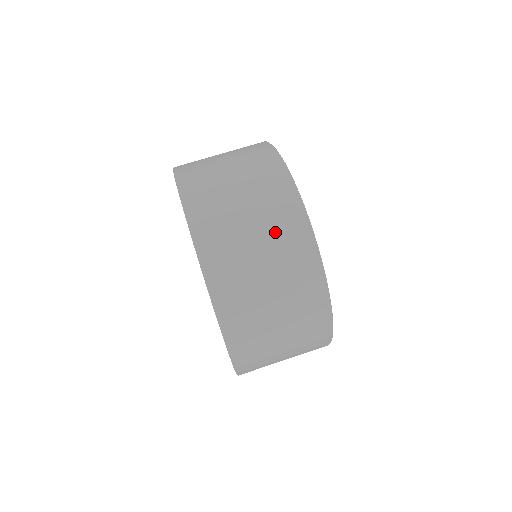
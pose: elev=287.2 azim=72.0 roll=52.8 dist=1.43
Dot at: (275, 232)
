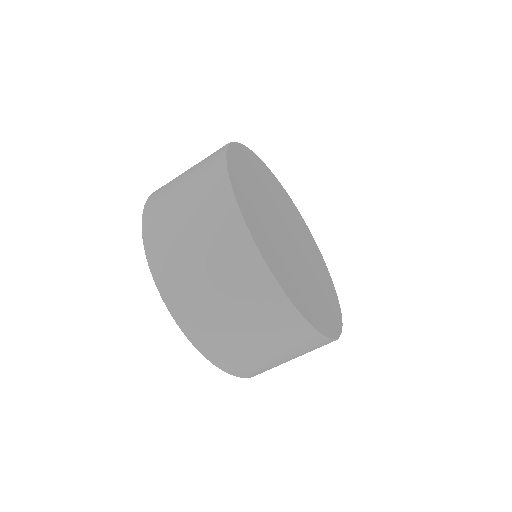
Dot at: (302, 353)
